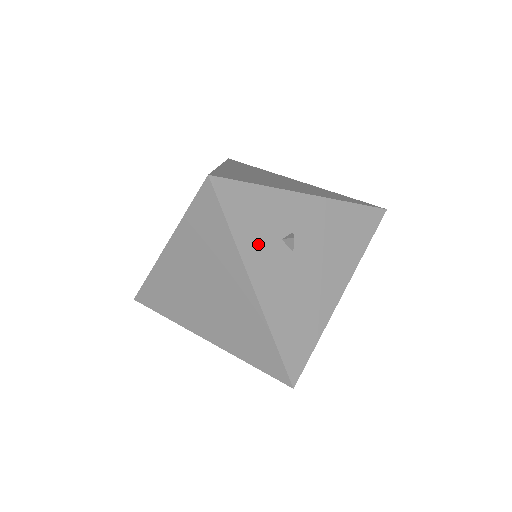
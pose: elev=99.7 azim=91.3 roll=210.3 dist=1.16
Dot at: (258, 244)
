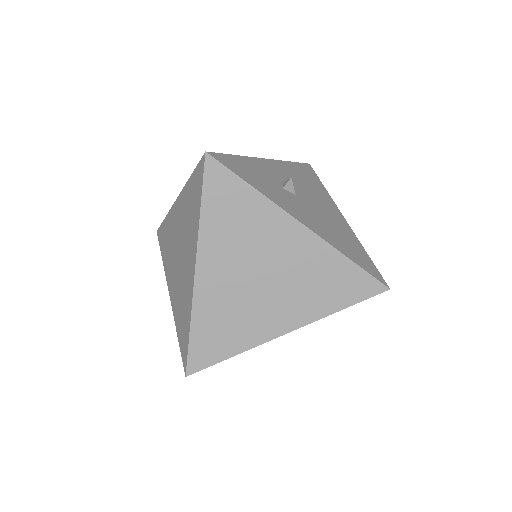
Dot at: (274, 193)
